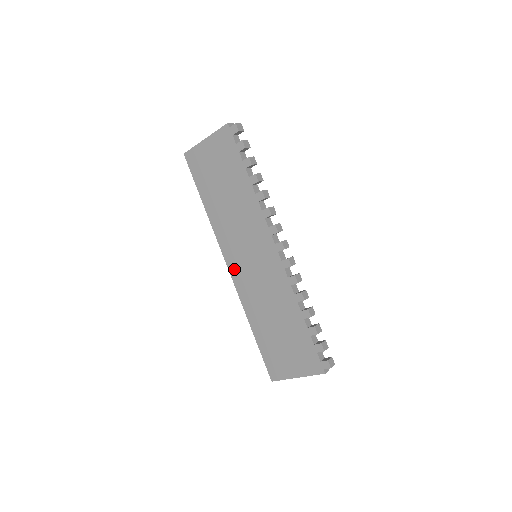
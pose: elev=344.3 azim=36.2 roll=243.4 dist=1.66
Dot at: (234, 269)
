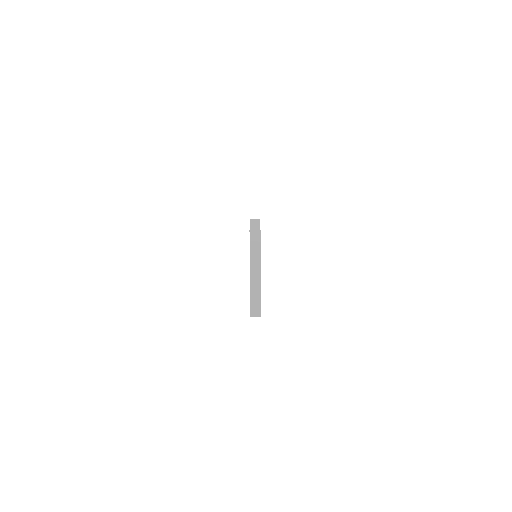
Dot at: occluded
